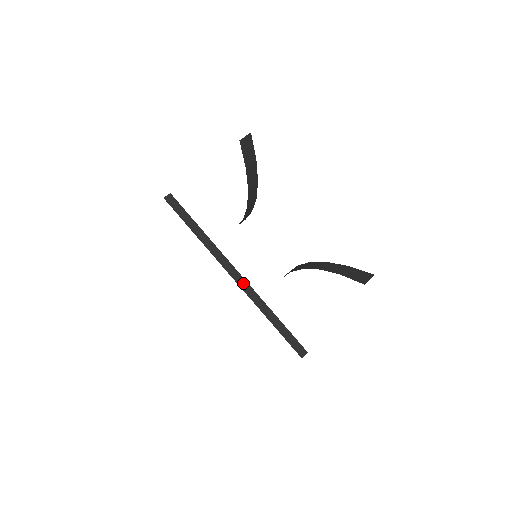
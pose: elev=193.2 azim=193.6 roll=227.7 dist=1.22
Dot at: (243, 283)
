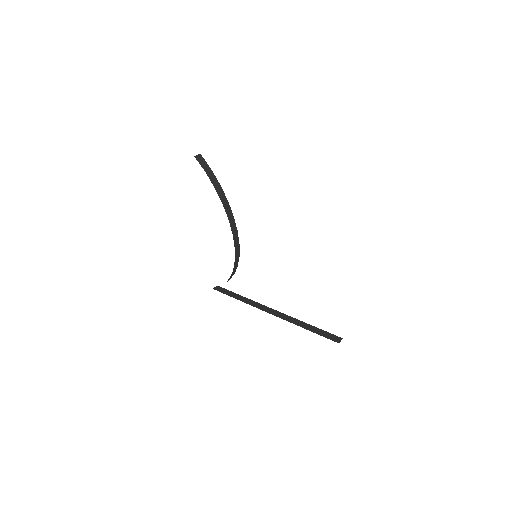
Dot at: (277, 313)
